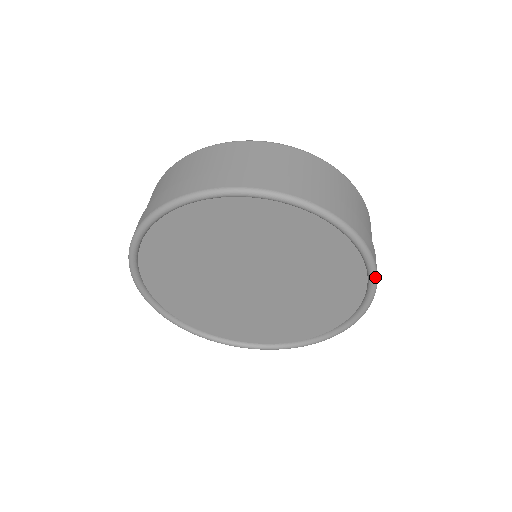
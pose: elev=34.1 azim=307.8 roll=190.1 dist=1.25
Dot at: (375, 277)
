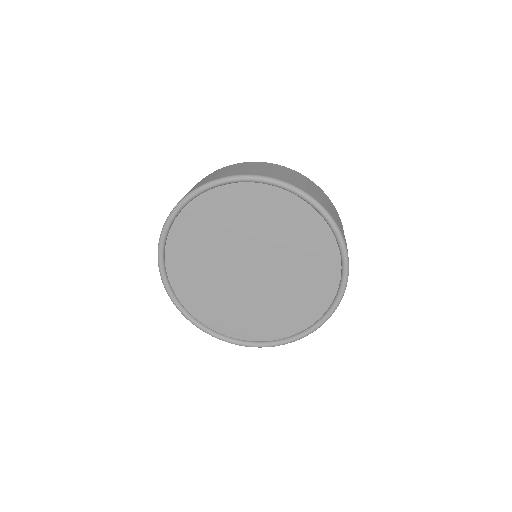
Dot at: (344, 290)
